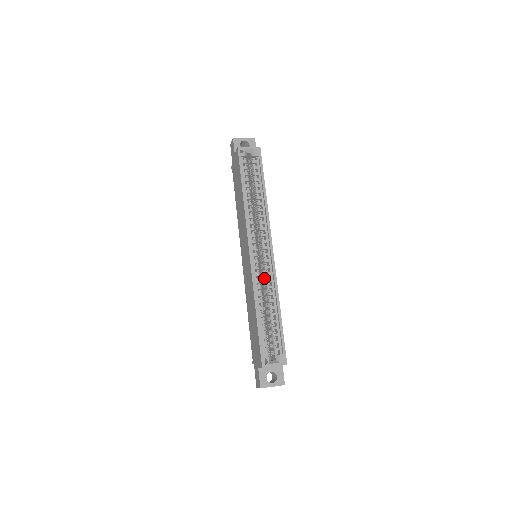
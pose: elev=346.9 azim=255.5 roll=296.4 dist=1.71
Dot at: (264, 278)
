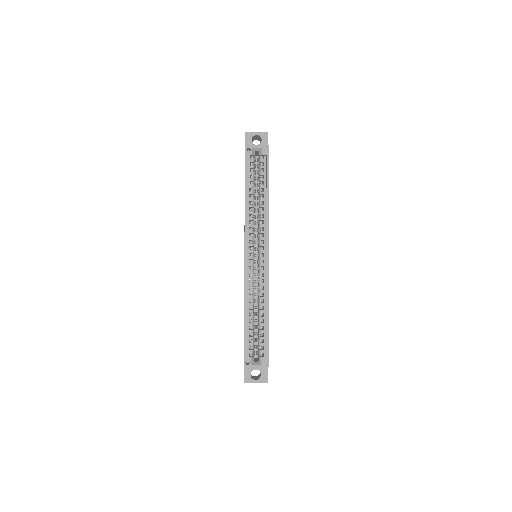
Dot at: occluded
